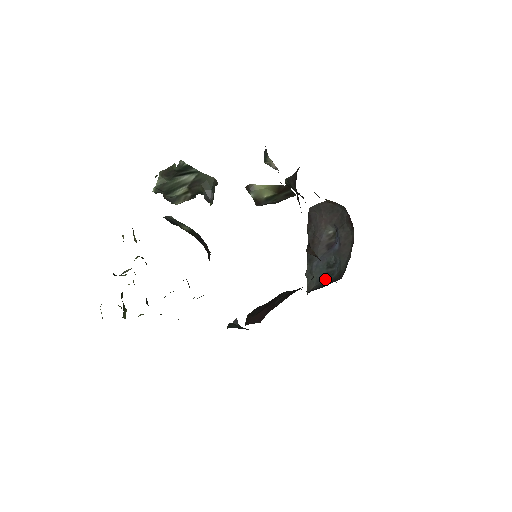
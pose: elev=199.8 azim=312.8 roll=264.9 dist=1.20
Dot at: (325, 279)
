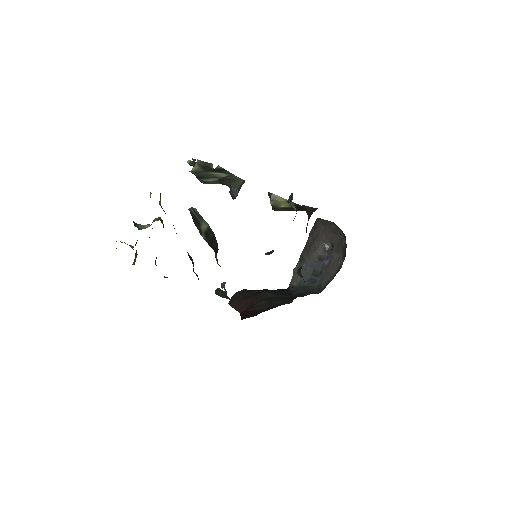
Dot at: (307, 283)
